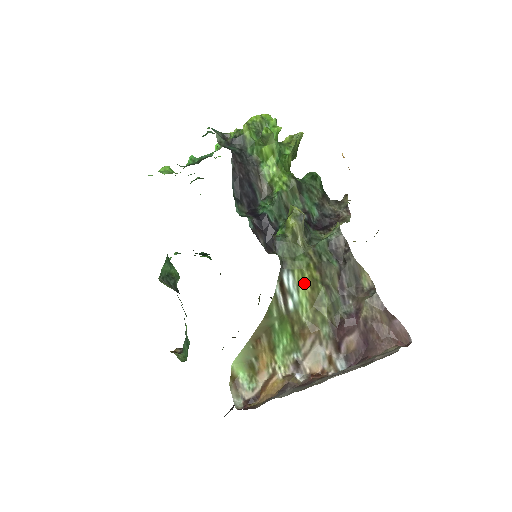
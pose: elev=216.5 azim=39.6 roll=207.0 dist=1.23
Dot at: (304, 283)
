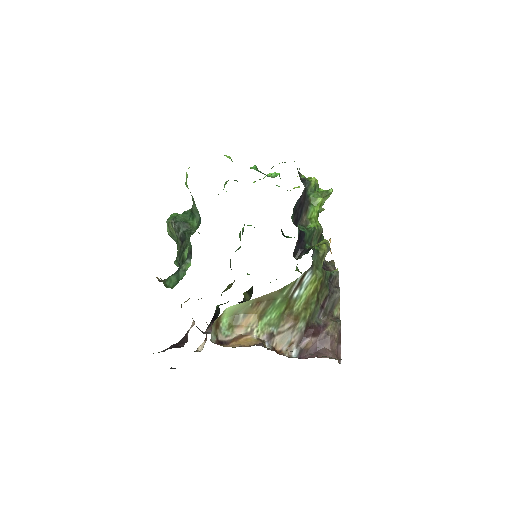
Dot at: (312, 286)
